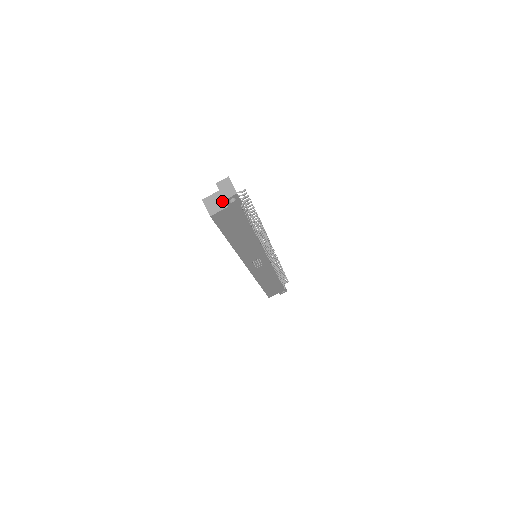
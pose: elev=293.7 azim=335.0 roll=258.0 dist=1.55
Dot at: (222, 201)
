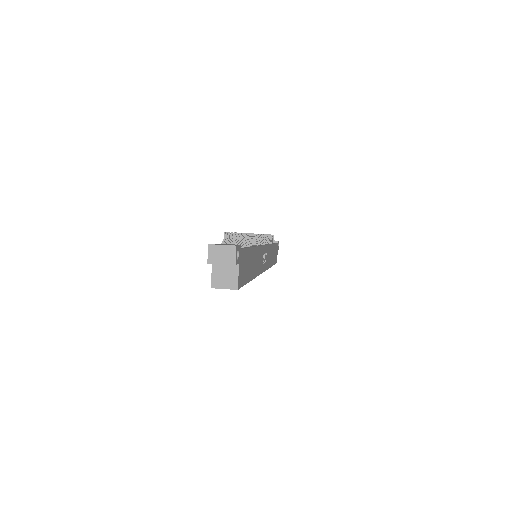
Dot at: (227, 267)
